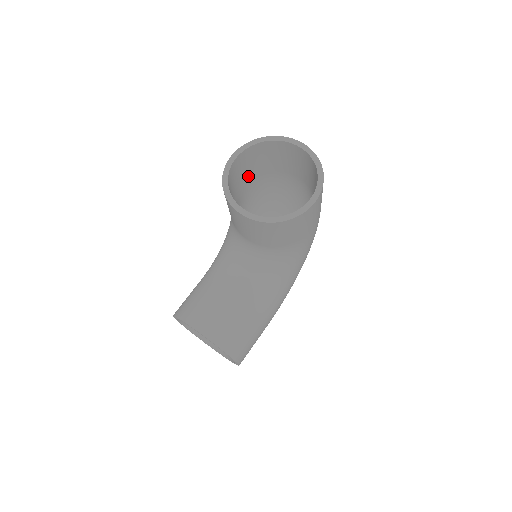
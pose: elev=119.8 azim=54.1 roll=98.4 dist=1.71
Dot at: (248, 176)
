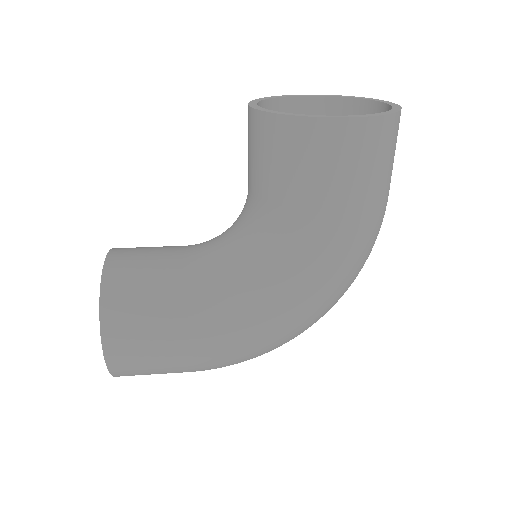
Dot at: occluded
